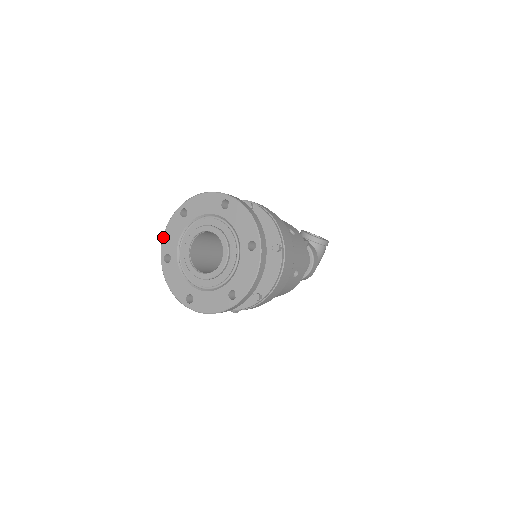
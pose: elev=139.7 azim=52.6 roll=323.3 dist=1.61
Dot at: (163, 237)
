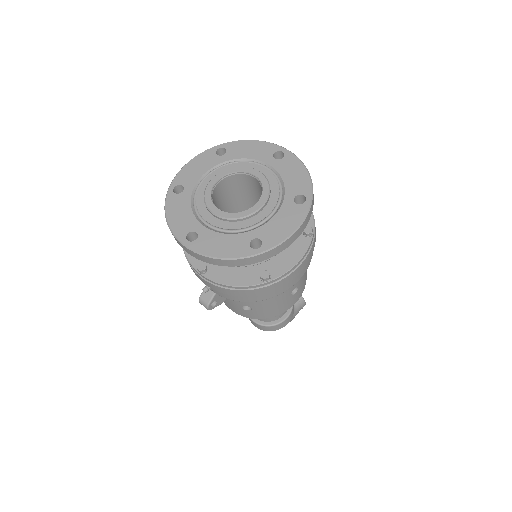
Dot at: (182, 168)
